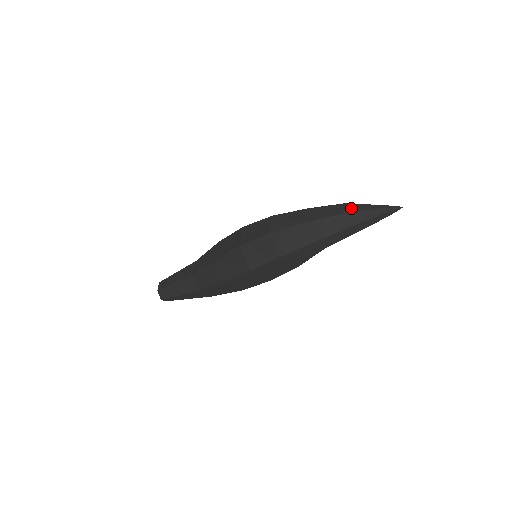
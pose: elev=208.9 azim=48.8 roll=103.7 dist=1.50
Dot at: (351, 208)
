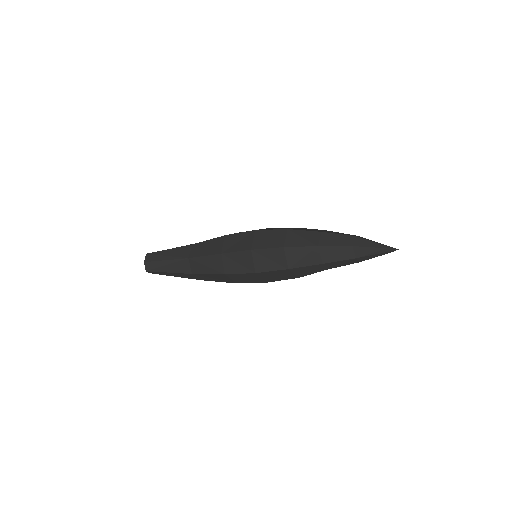
Dot at: (360, 242)
